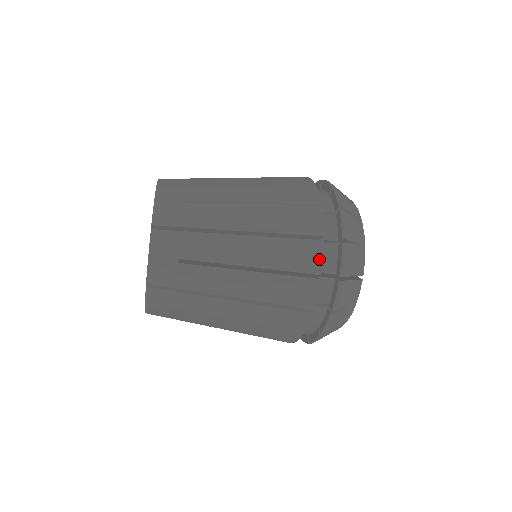
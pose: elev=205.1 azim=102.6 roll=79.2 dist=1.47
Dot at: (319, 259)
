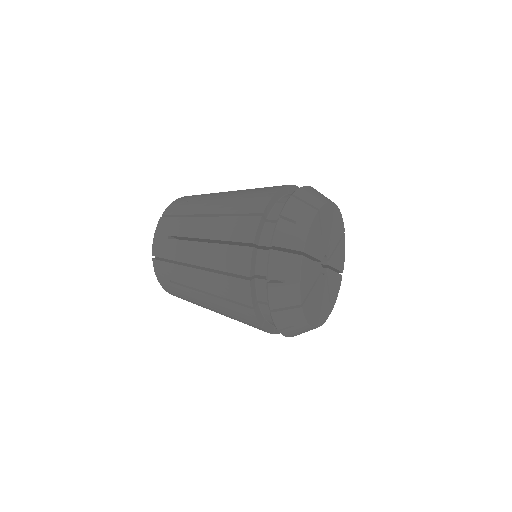
Dot at: (249, 295)
